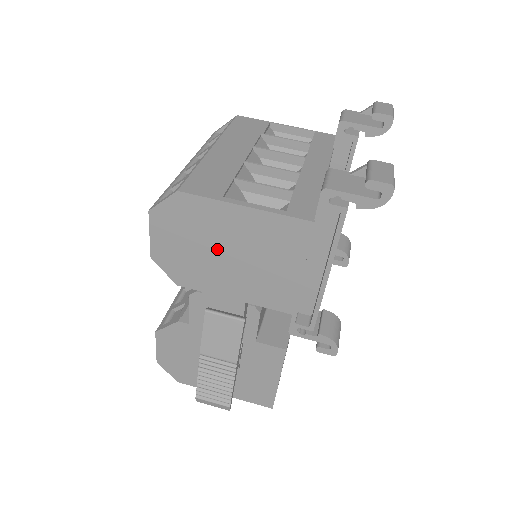
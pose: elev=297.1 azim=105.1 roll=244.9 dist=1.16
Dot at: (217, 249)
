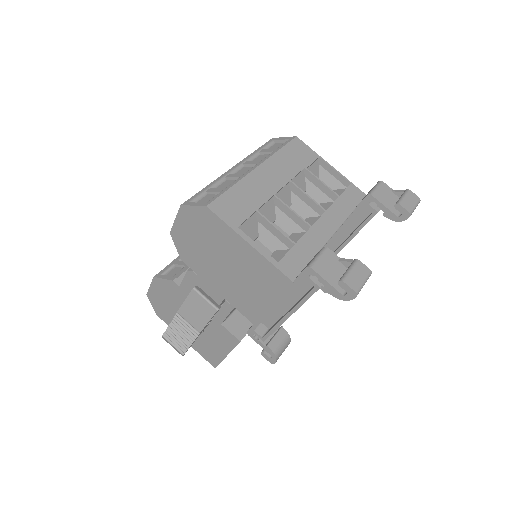
Dot at: (219, 256)
